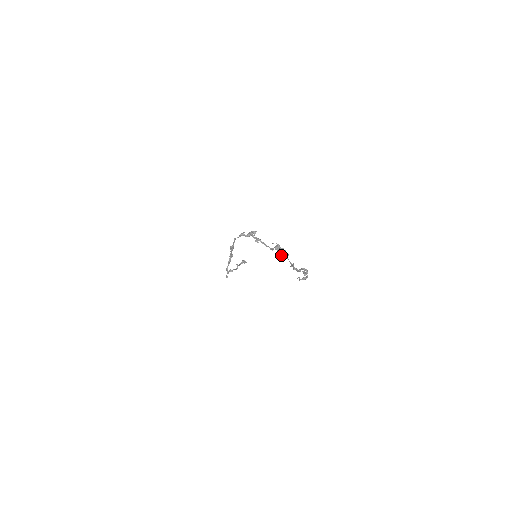
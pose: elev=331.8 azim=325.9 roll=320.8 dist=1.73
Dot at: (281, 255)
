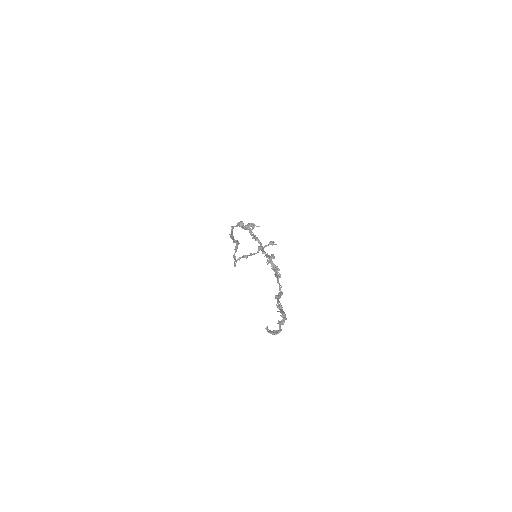
Dot at: occluded
